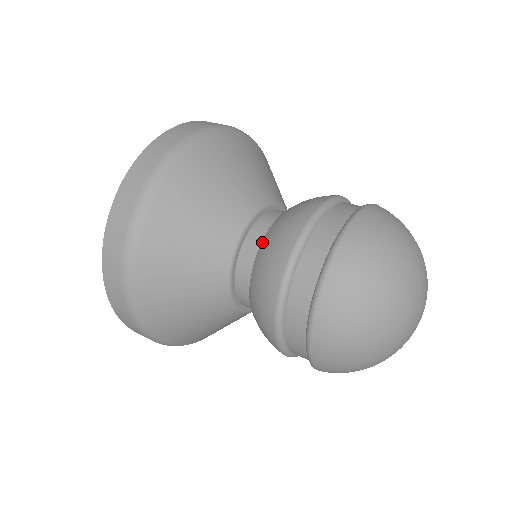
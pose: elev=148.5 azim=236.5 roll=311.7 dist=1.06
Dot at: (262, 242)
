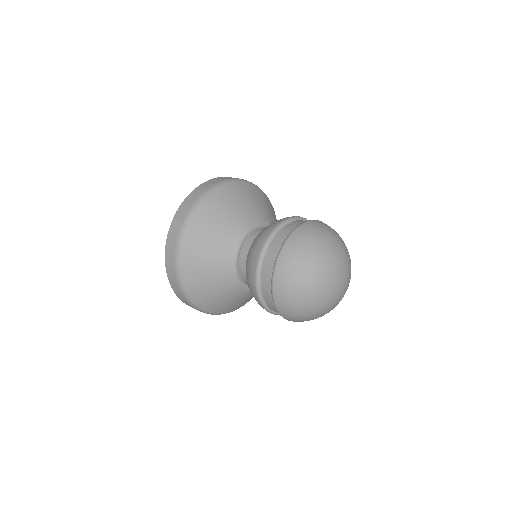
Dot at: occluded
